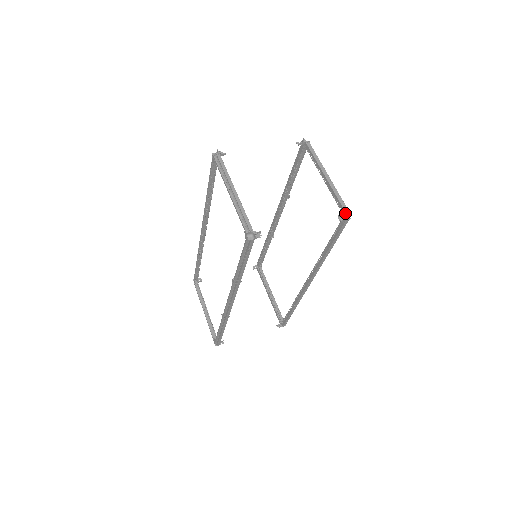
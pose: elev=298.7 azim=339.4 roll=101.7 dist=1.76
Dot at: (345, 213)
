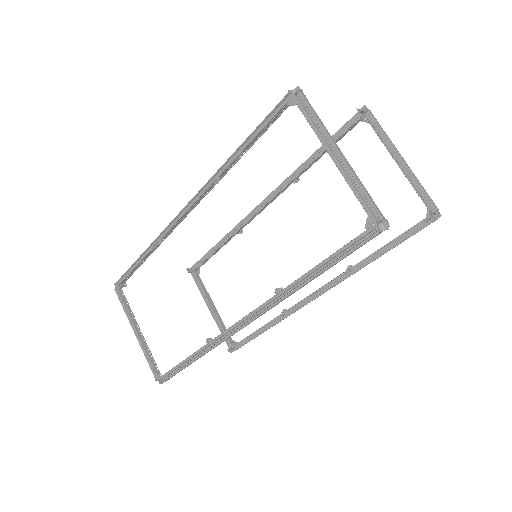
Dot at: (438, 211)
